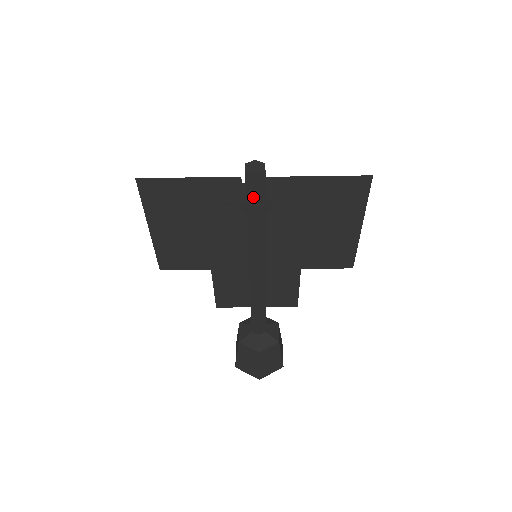
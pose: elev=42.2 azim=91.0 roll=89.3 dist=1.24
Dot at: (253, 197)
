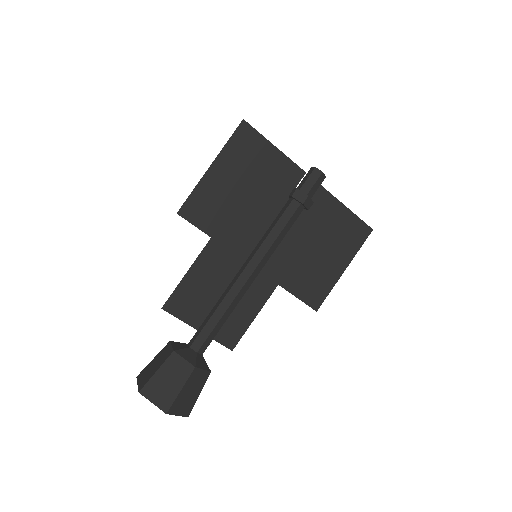
Dot at: (308, 189)
